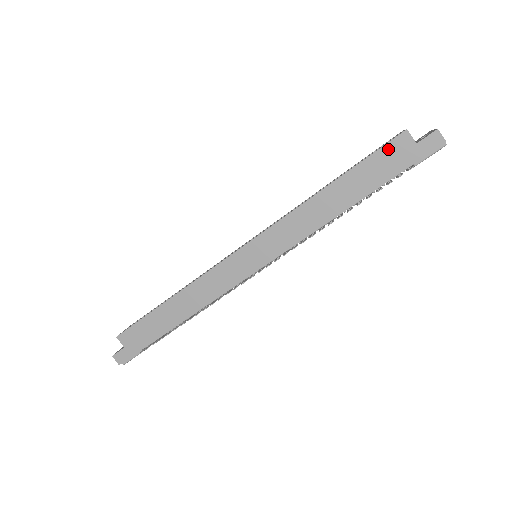
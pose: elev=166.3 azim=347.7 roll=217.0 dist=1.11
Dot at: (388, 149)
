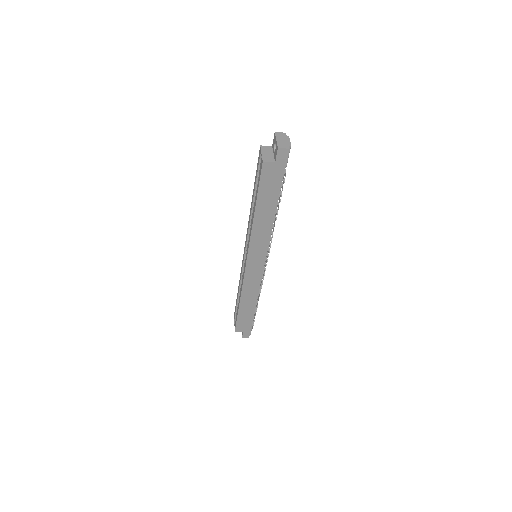
Dot at: (264, 177)
